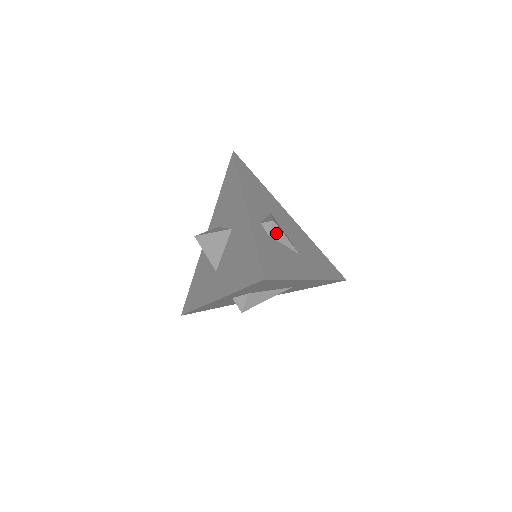
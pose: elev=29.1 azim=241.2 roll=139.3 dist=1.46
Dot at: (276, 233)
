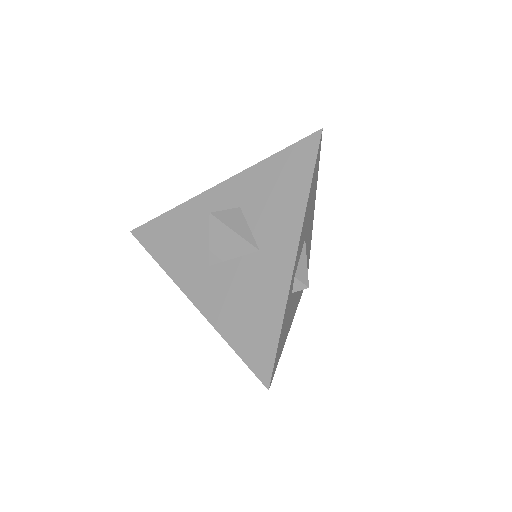
Dot at: occluded
